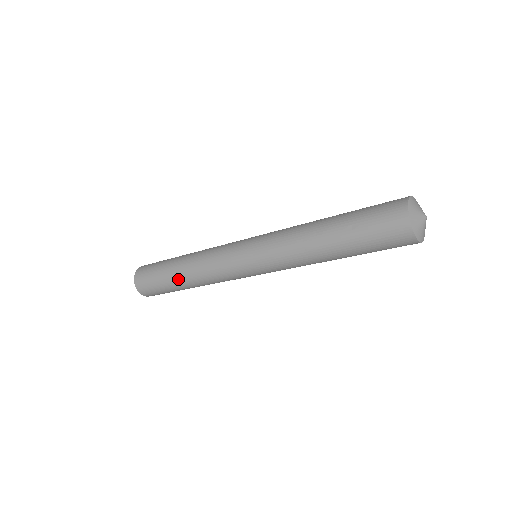
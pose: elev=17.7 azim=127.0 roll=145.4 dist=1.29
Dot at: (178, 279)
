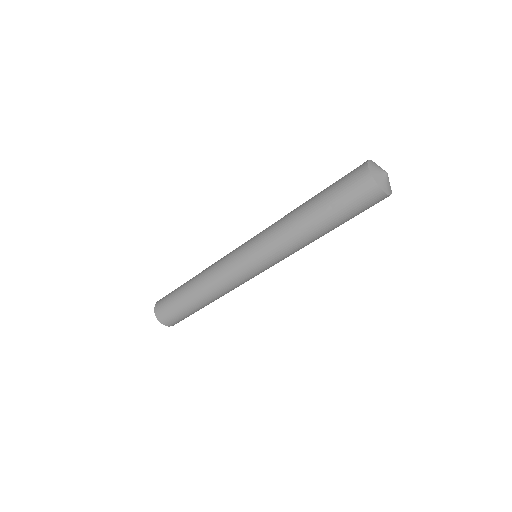
Dot at: (198, 302)
